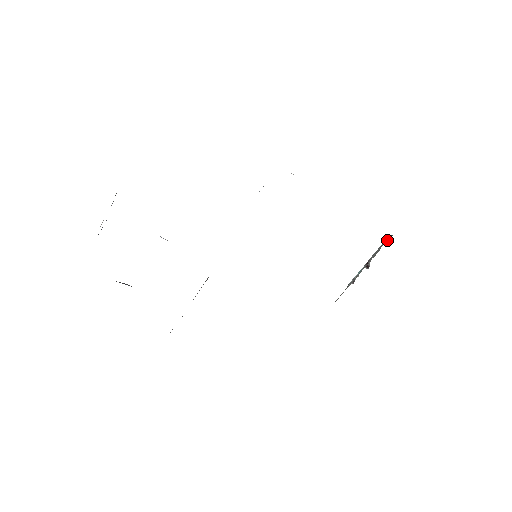
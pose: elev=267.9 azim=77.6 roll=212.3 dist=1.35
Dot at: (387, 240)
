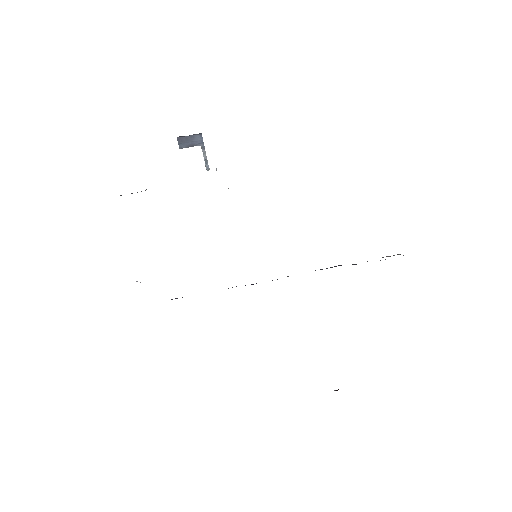
Dot at: occluded
